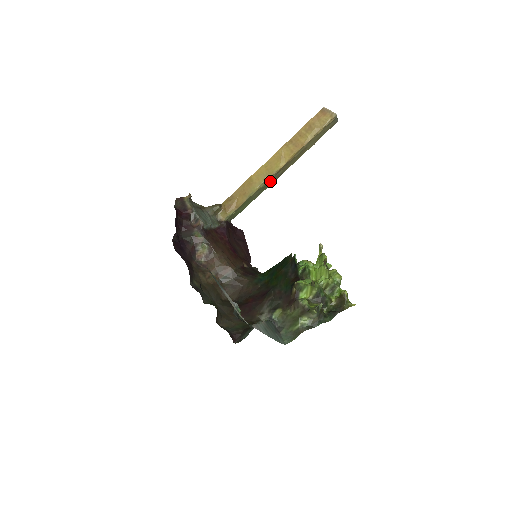
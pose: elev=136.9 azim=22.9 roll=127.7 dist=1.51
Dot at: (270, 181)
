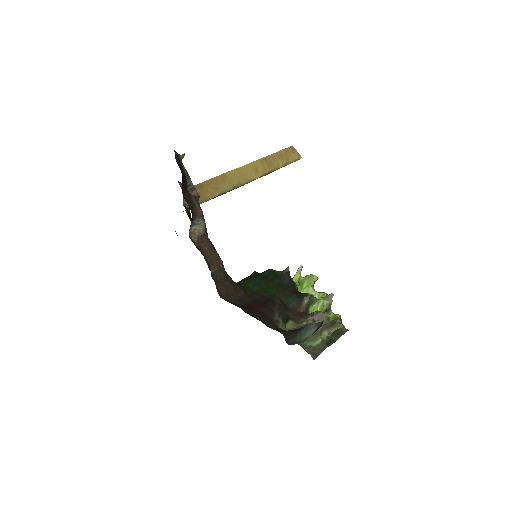
Dot at: occluded
